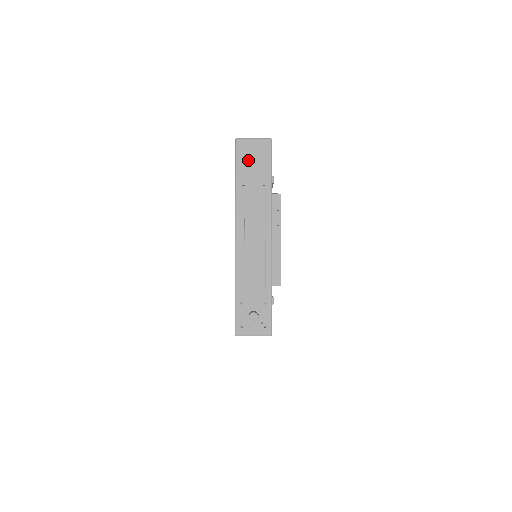
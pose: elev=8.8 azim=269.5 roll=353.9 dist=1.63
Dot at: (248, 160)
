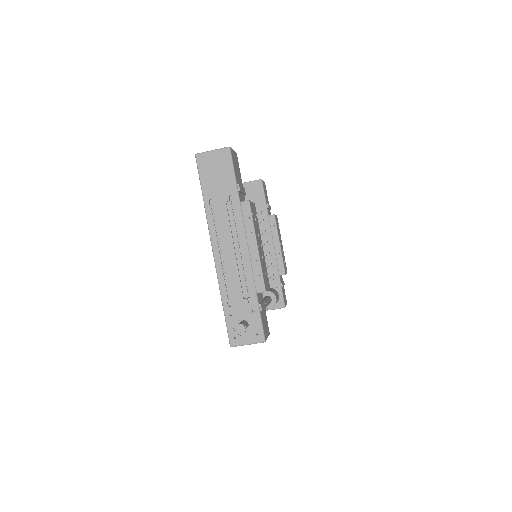
Dot at: (211, 173)
